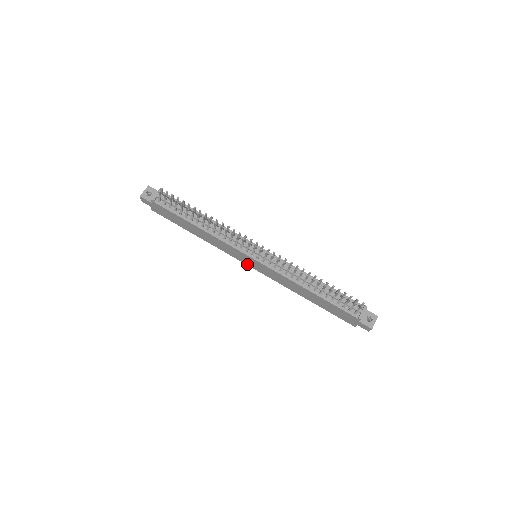
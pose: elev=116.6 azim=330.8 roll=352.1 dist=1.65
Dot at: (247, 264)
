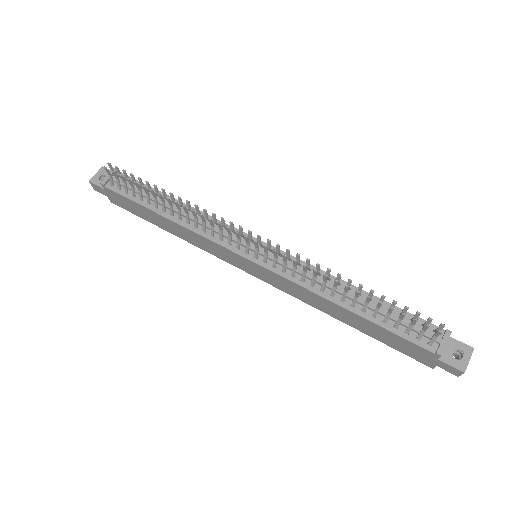
Dot at: (245, 271)
